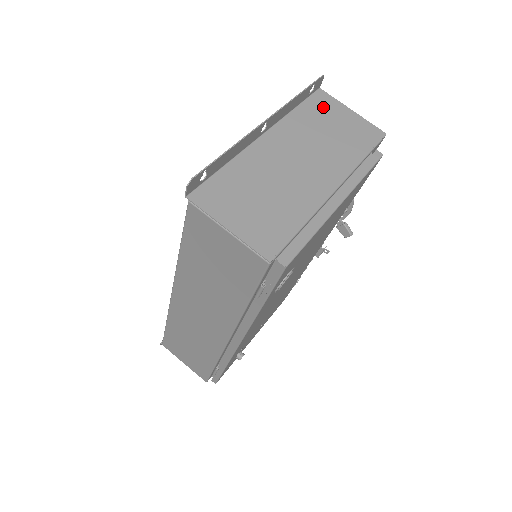
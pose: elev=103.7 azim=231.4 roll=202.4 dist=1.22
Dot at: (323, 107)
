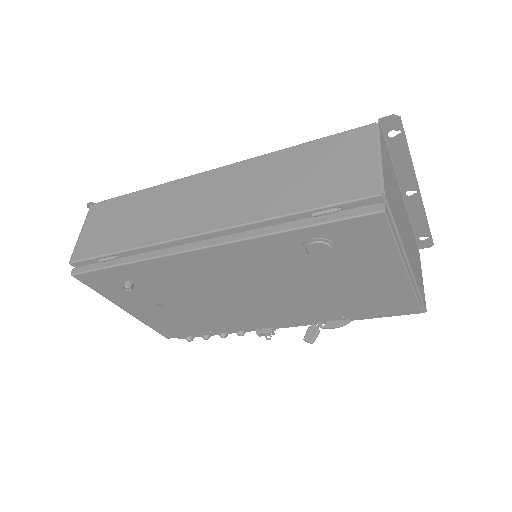
Dot at: (417, 252)
